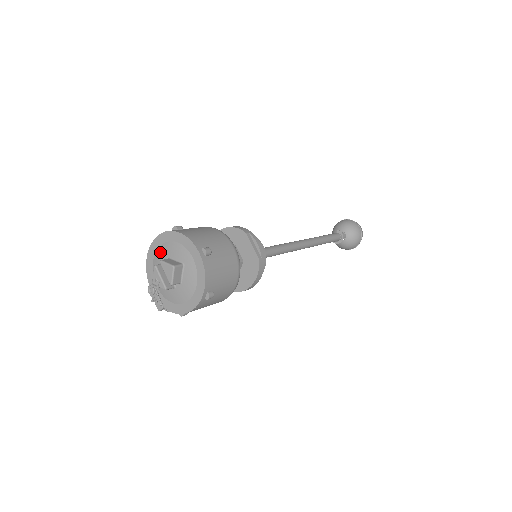
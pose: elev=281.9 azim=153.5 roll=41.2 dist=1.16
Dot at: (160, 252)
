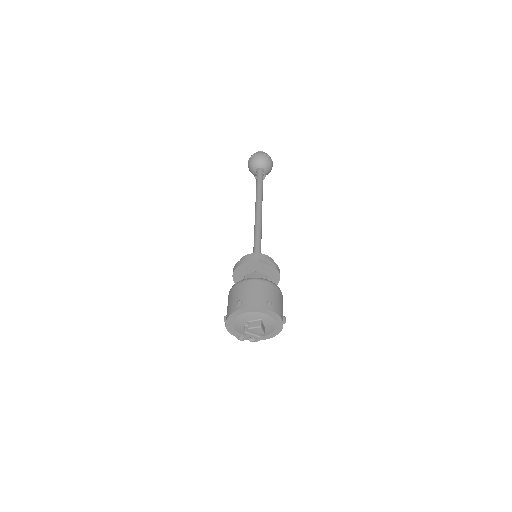
Dot at: (237, 322)
